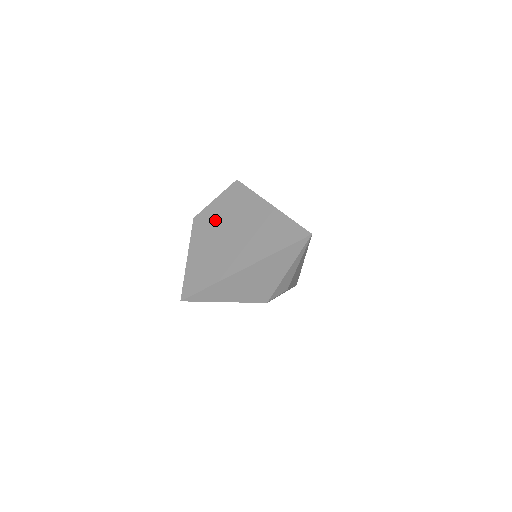
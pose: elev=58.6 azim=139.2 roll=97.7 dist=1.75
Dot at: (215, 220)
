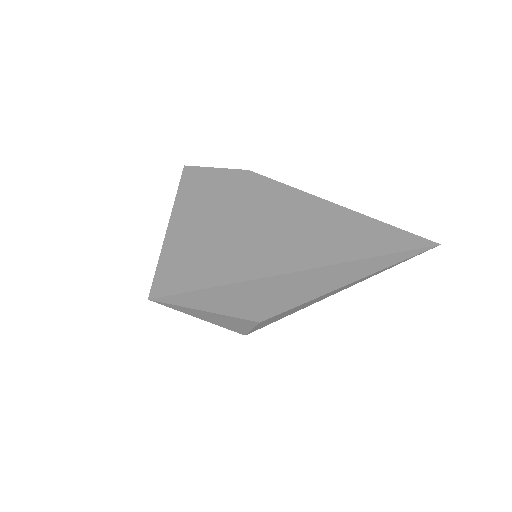
Dot at: occluded
